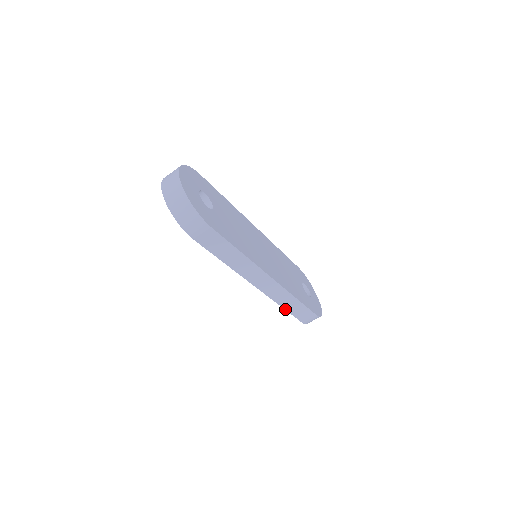
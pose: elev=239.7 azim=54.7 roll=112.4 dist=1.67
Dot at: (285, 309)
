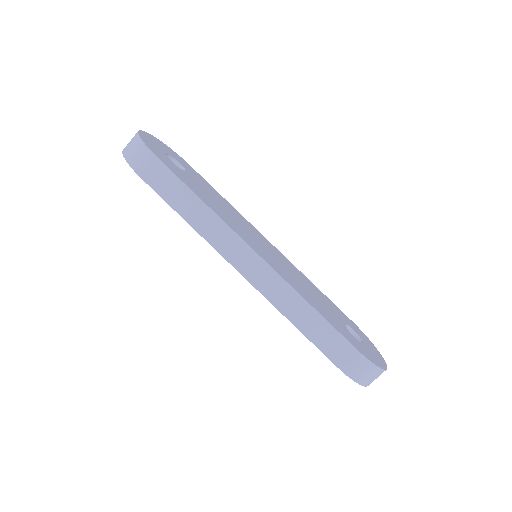
Dot at: (299, 329)
